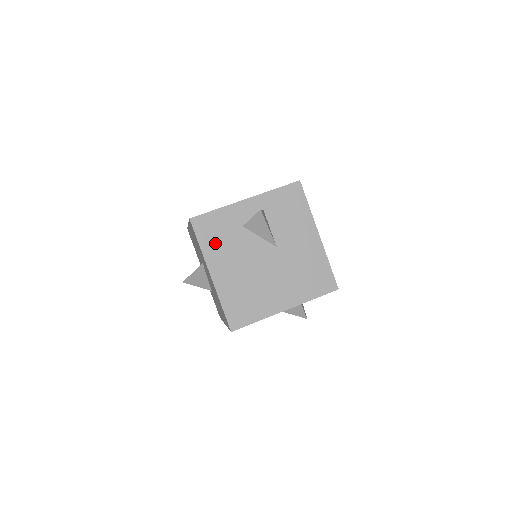
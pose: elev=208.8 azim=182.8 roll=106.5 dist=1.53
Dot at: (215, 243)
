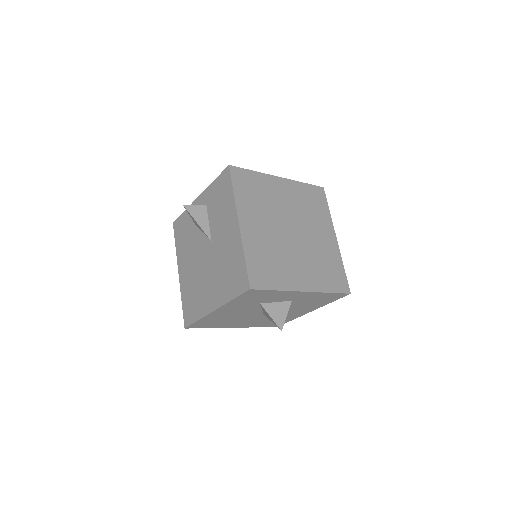
Dot at: (182, 243)
